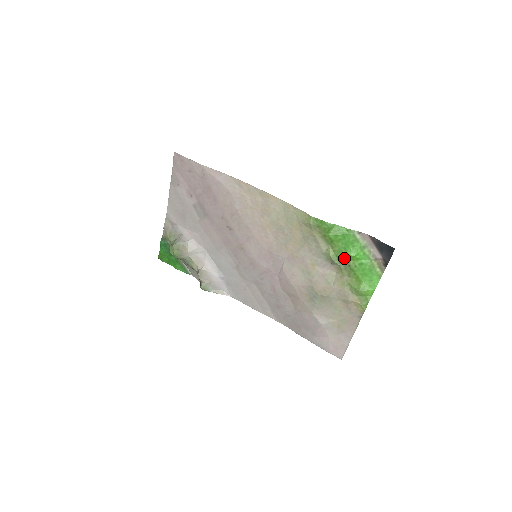
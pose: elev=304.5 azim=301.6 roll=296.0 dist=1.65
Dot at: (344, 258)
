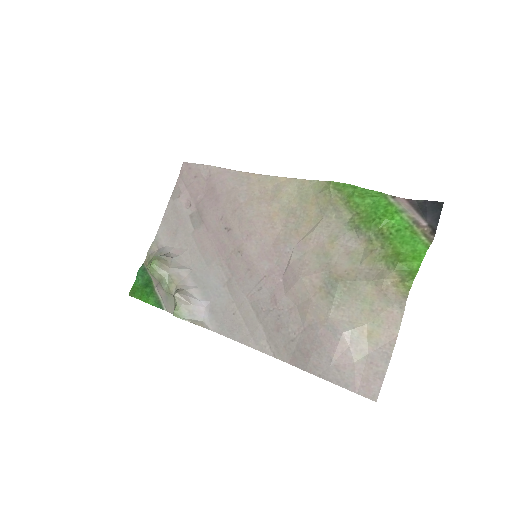
Dot at: (374, 224)
